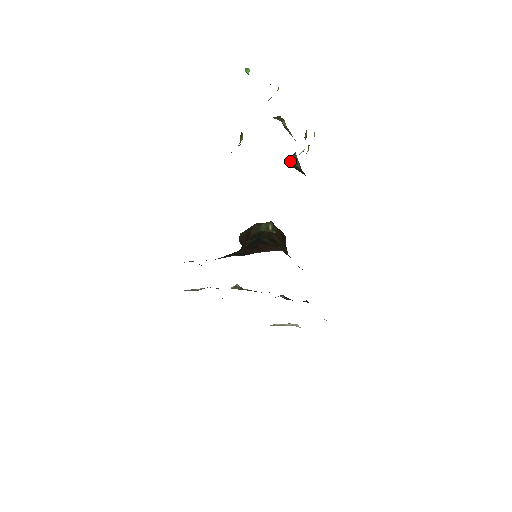
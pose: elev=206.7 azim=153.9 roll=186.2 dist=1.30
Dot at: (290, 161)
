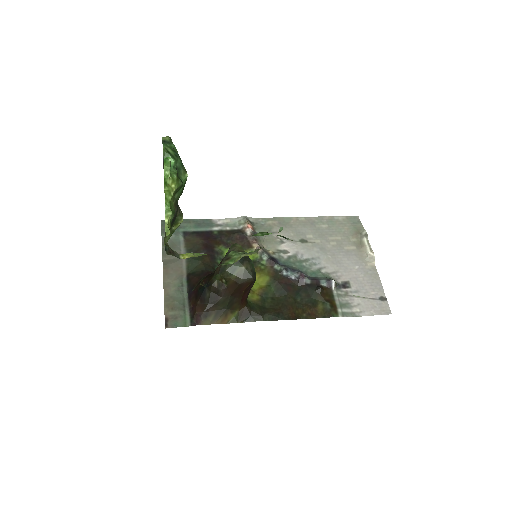
Dot at: occluded
